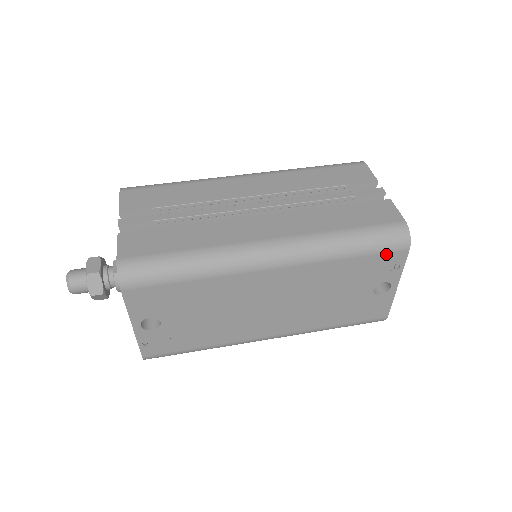
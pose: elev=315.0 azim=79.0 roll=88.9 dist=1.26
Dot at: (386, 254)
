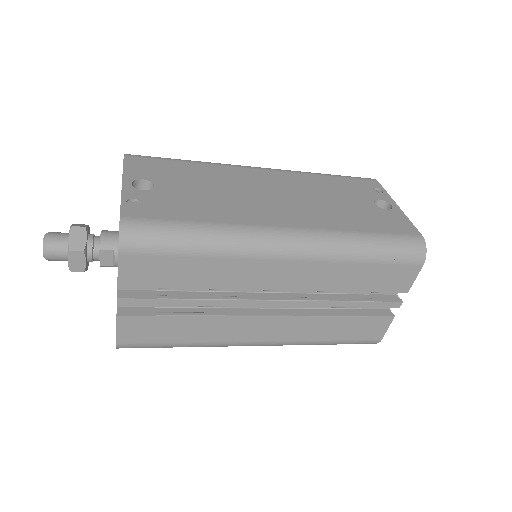
Dot at: (359, 180)
